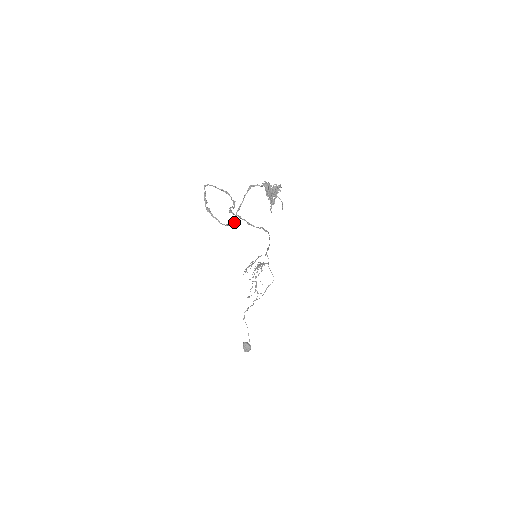
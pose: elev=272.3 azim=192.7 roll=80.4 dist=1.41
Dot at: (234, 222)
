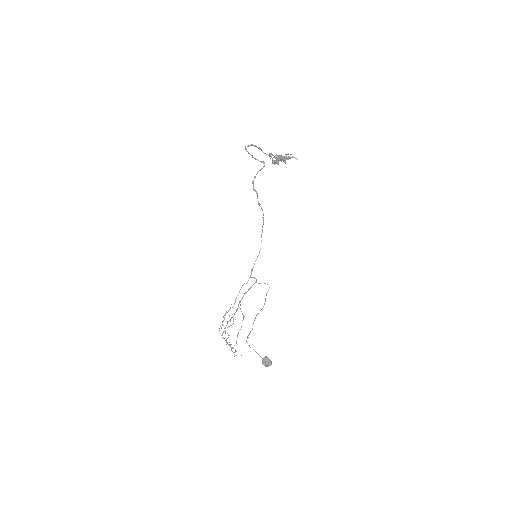
Dot at: occluded
